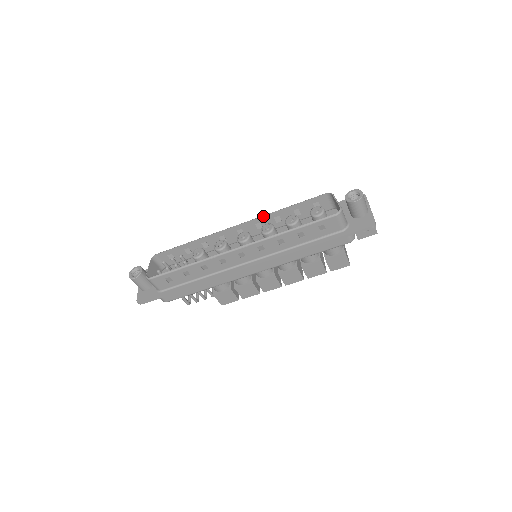
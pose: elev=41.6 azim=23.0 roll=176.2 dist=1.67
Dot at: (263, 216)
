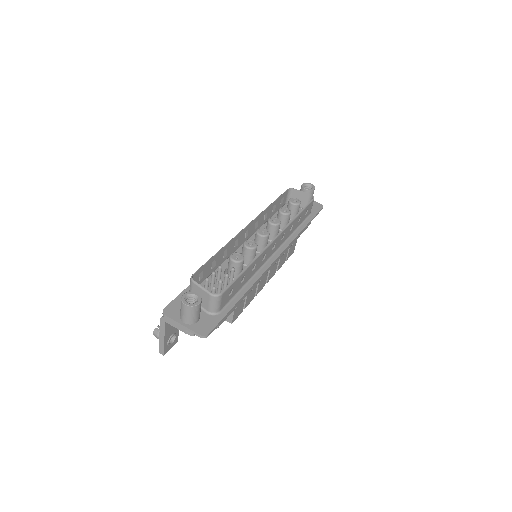
Dot at: (261, 213)
